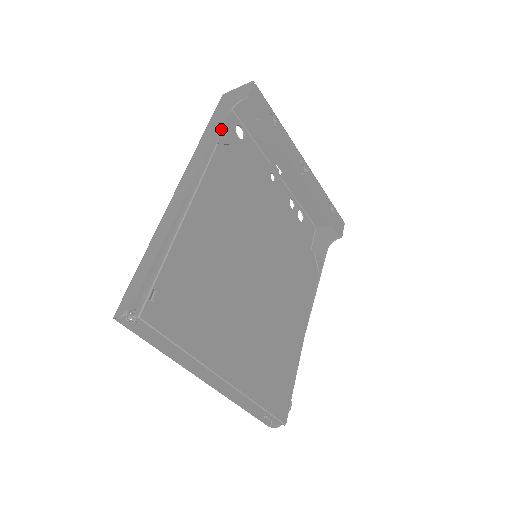
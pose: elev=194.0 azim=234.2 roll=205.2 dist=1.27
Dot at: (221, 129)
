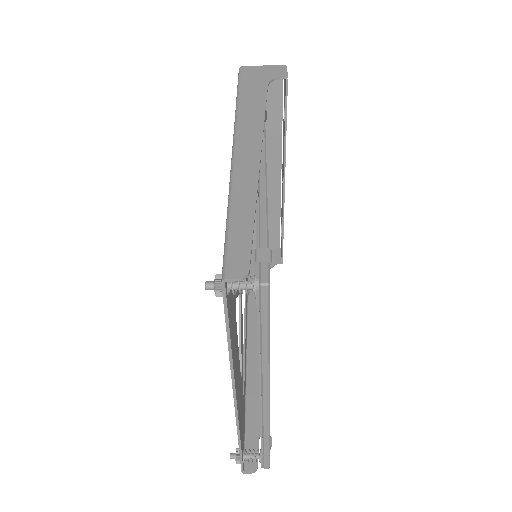
Dot at: occluded
